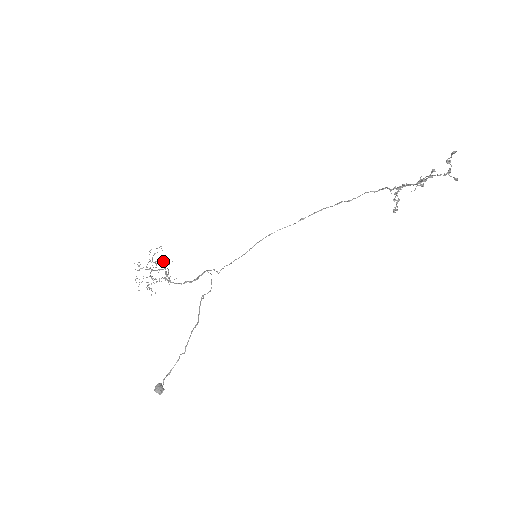
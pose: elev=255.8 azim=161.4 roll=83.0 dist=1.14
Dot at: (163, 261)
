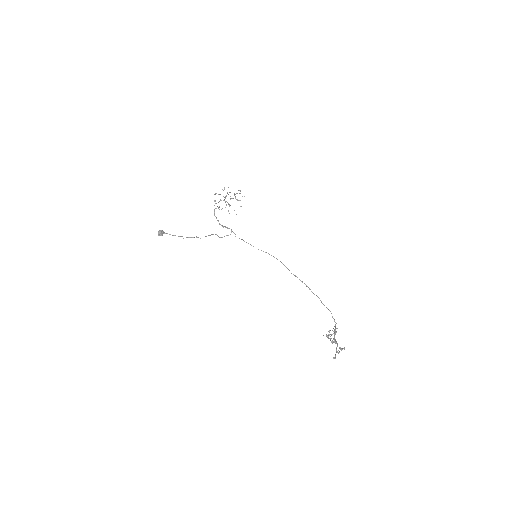
Dot at: occluded
